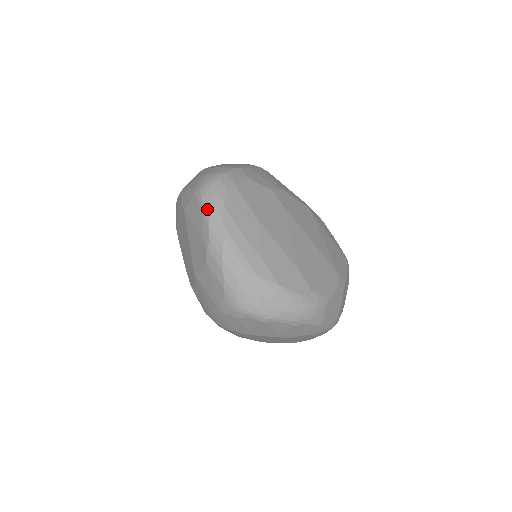
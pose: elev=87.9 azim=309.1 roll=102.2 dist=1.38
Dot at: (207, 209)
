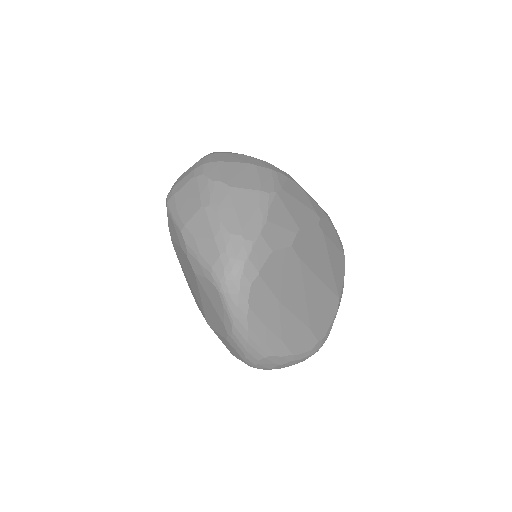
Dot at: (231, 309)
